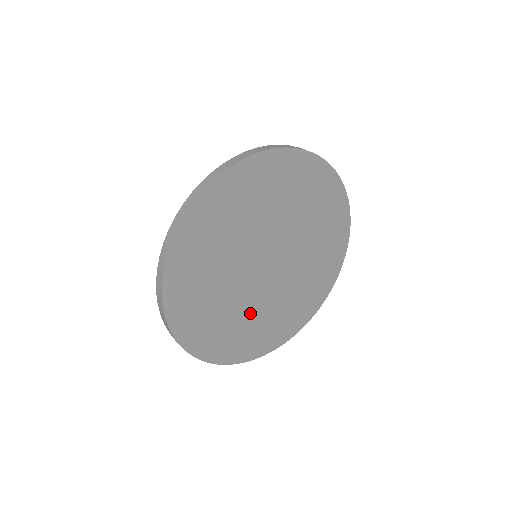
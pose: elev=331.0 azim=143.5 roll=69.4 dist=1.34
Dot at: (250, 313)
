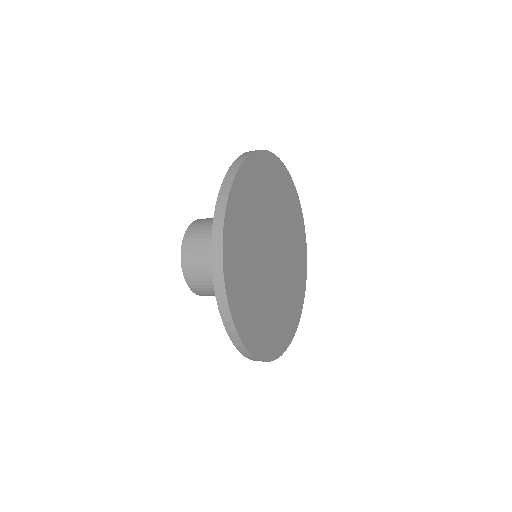
Dot at: (253, 269)
